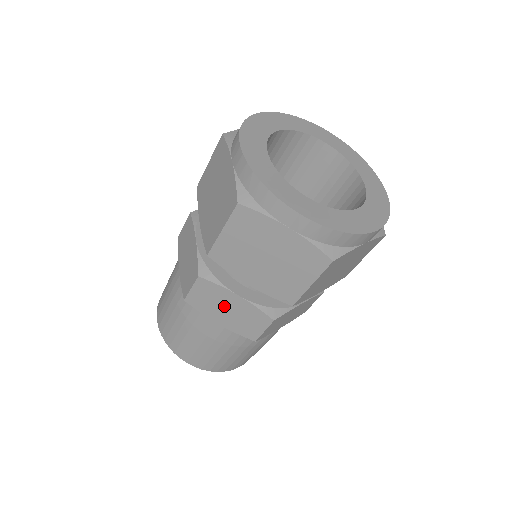
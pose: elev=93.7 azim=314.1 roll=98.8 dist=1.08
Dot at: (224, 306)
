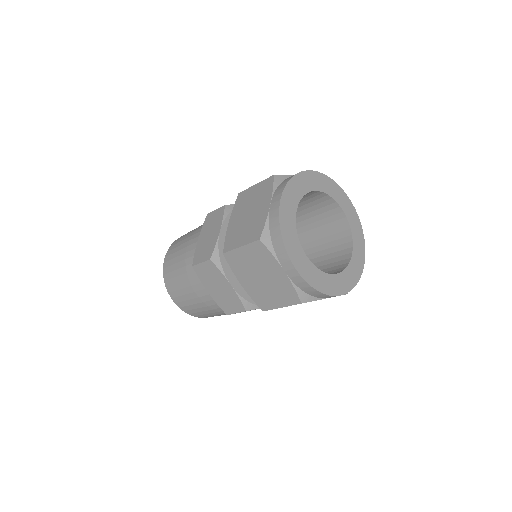
Dot at: occluded
